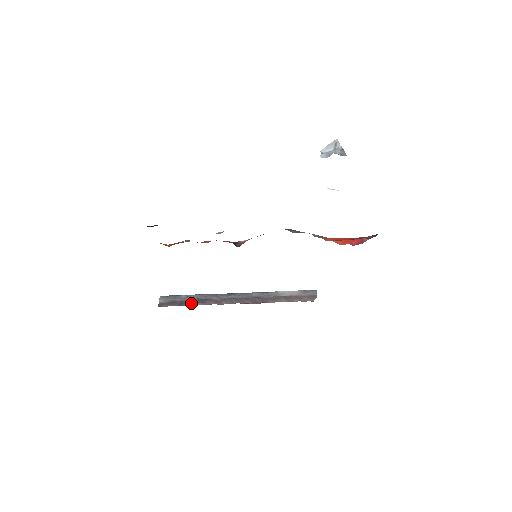
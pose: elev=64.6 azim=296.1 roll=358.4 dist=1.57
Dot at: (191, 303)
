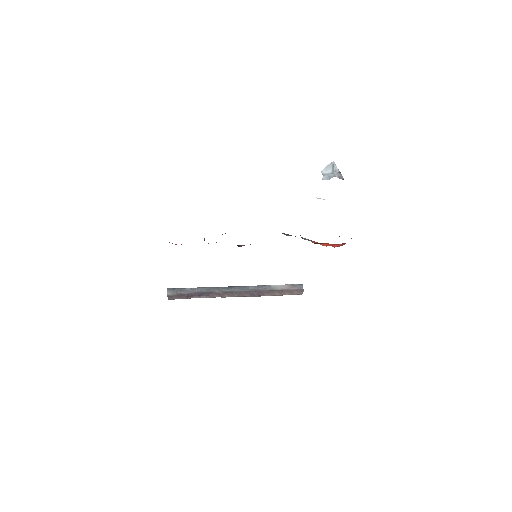
Dot at: (197, 296)
